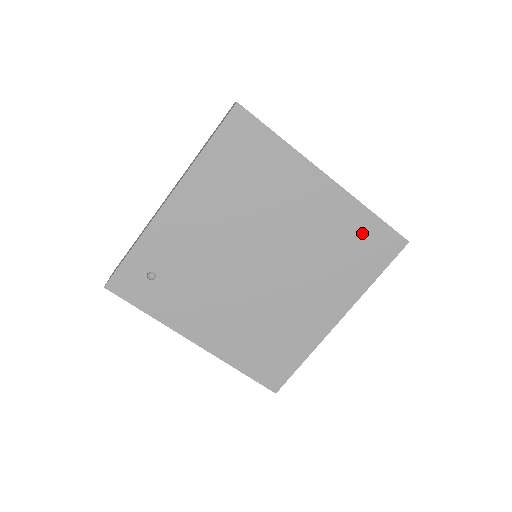
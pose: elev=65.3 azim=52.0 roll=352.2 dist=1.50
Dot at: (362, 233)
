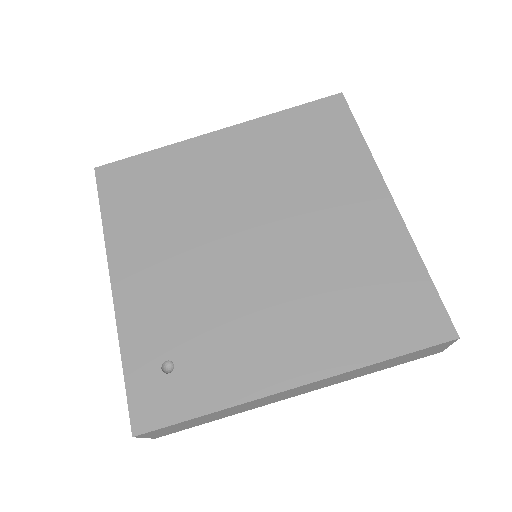
Dot at: (298, 128)
